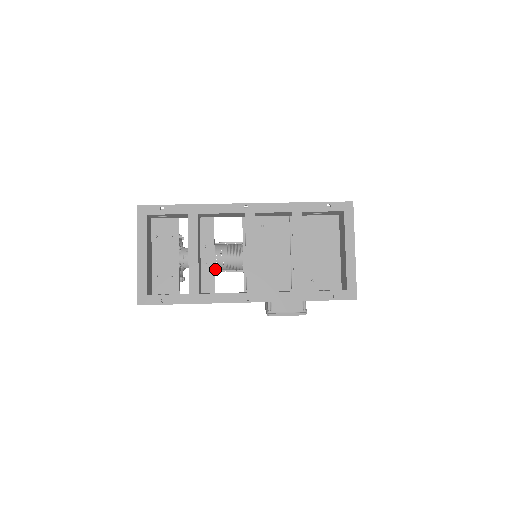
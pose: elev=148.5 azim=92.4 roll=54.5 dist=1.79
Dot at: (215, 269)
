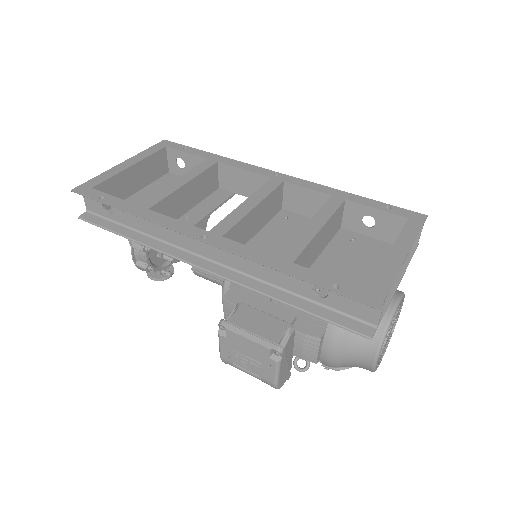
Dot at: occluded
